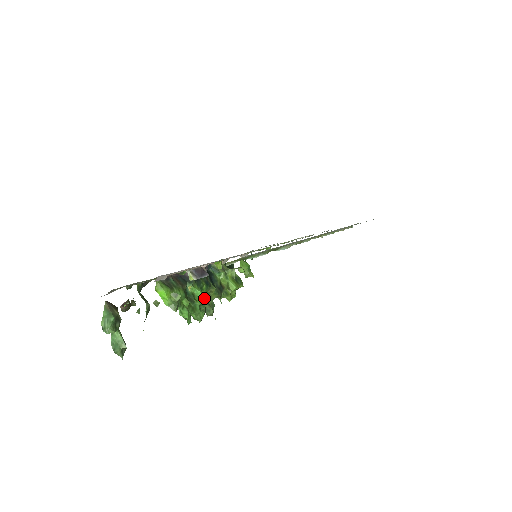
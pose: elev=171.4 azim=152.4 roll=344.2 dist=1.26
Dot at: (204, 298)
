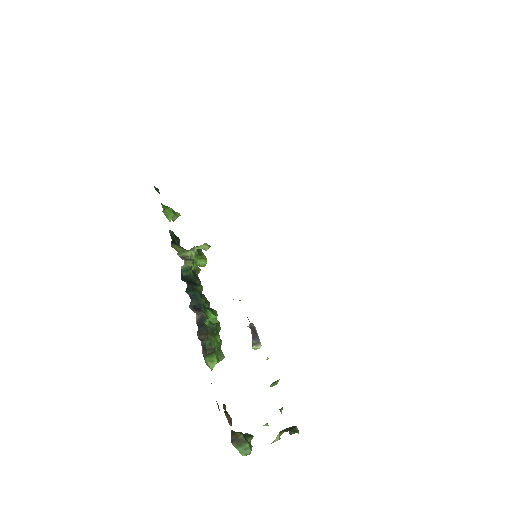
Dot at: (214, 312)
